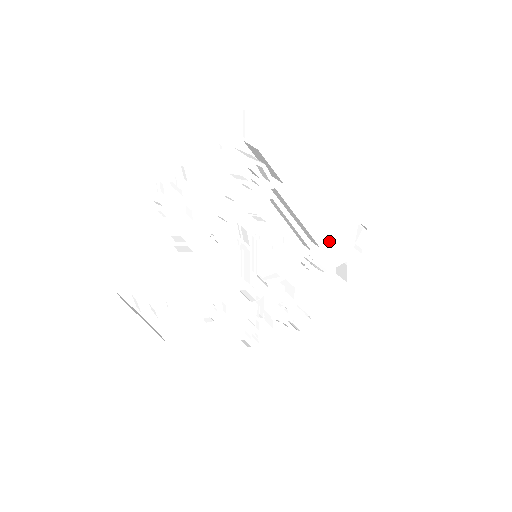
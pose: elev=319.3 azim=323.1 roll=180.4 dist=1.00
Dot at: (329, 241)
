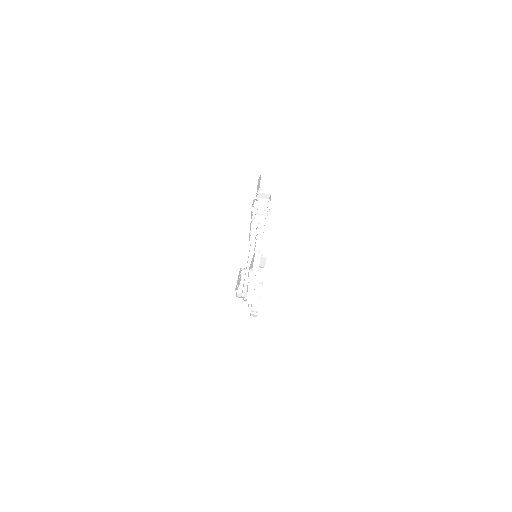
Dot at: occluded
